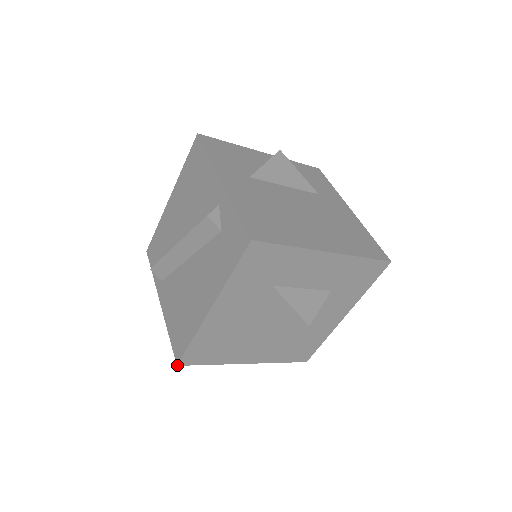
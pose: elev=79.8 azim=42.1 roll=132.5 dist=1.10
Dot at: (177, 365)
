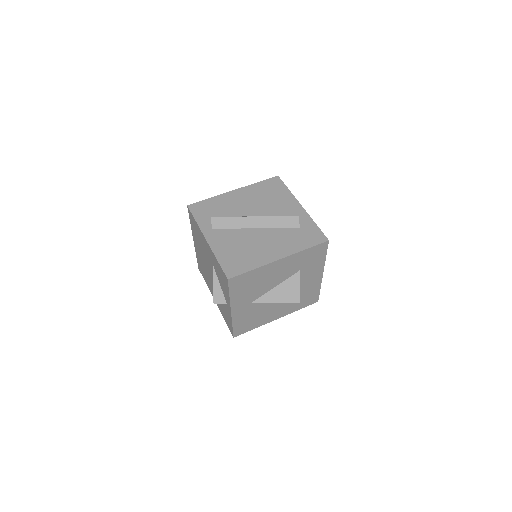
Dot at: (228, 279)
